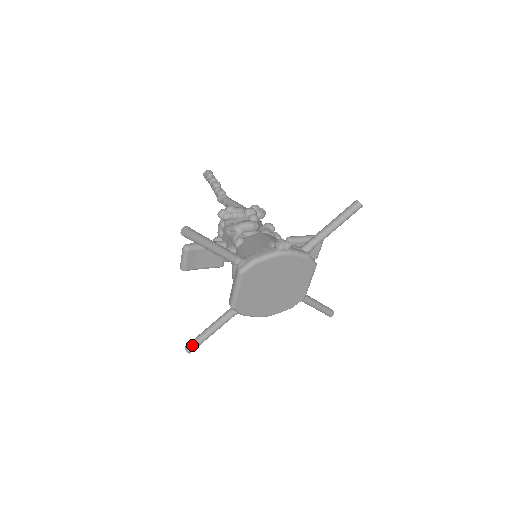
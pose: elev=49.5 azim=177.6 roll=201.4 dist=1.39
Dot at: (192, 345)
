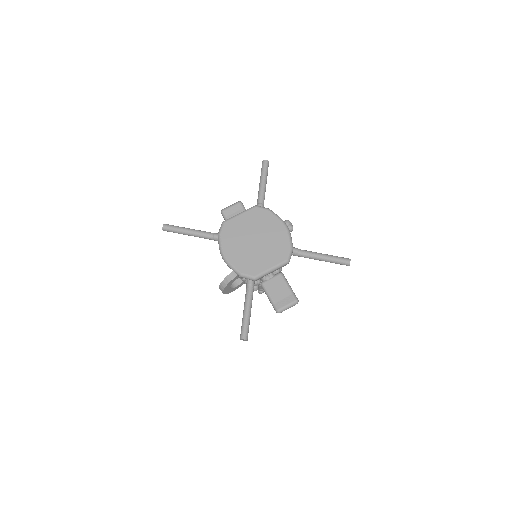
Dot at: (172, 225)
